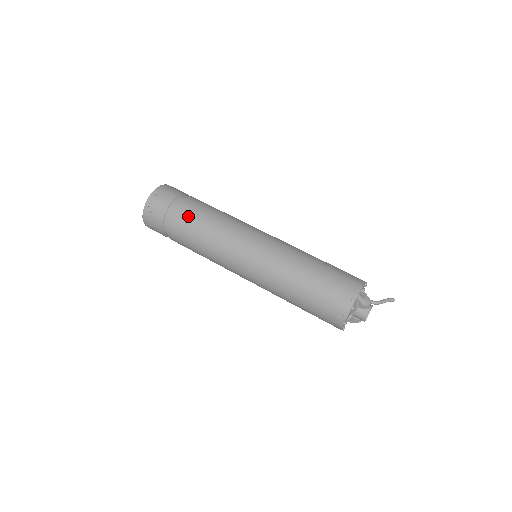
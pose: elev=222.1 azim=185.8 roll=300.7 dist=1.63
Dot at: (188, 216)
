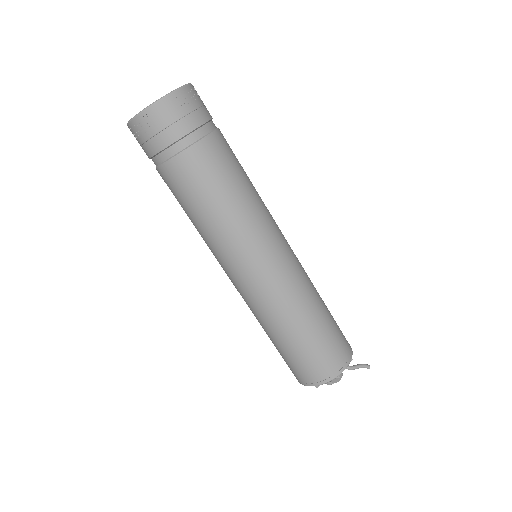
Dot at: (190, 178)
